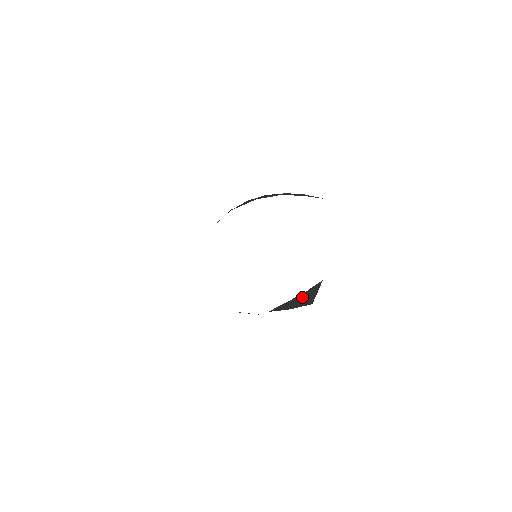
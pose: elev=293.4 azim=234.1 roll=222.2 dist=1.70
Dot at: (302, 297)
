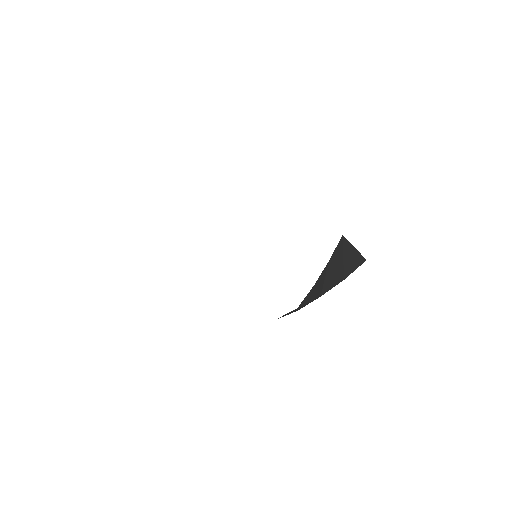
Dot at: (340, 263)
